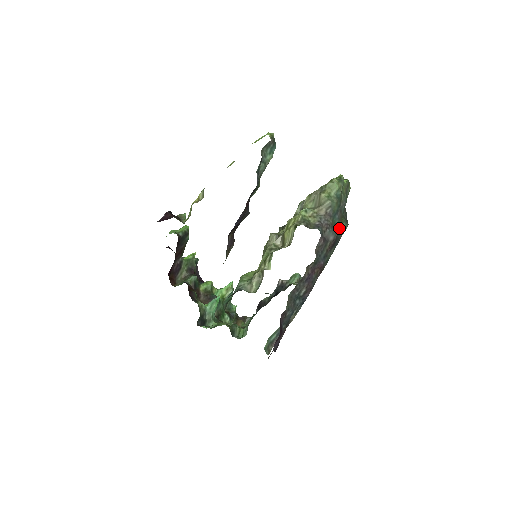
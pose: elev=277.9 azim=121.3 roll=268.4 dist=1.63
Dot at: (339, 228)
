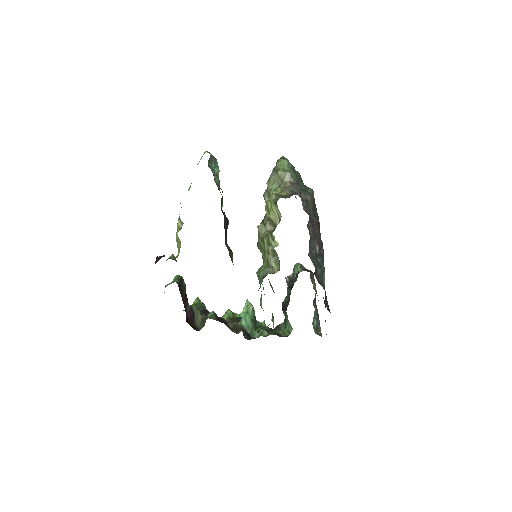
Dot at: occluded
